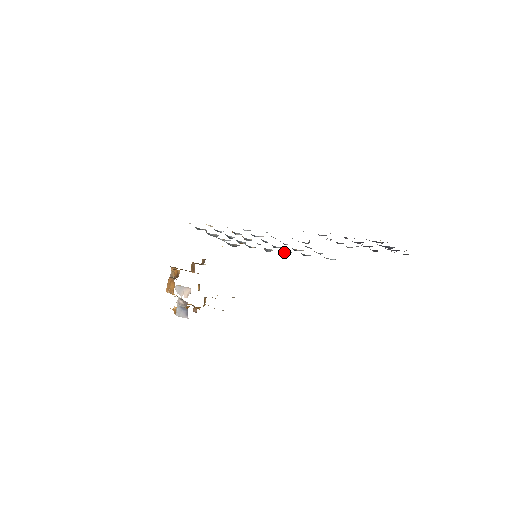
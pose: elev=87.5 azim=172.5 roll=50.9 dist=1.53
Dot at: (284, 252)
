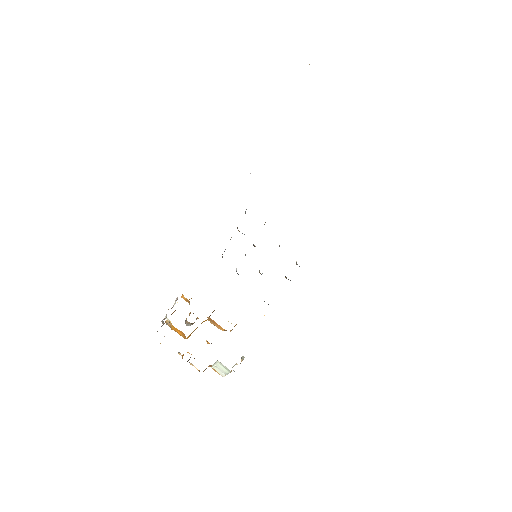
Dot at: occluded
